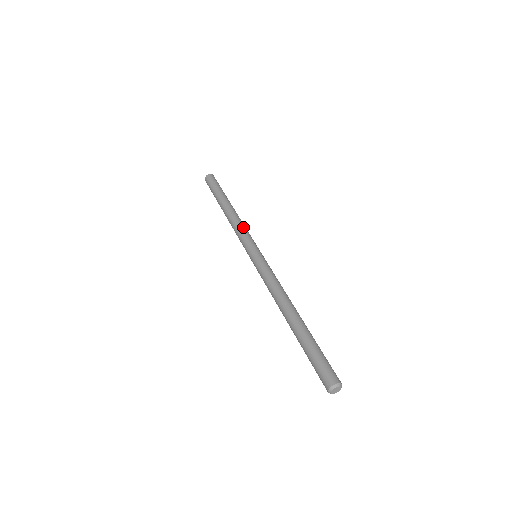
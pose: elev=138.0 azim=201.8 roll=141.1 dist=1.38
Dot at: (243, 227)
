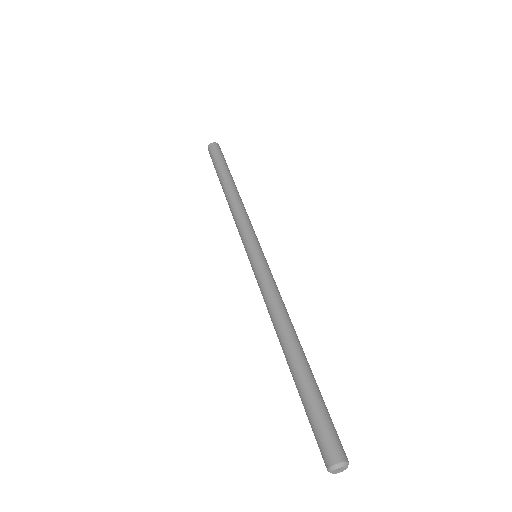
Dot at: (244, 215)
